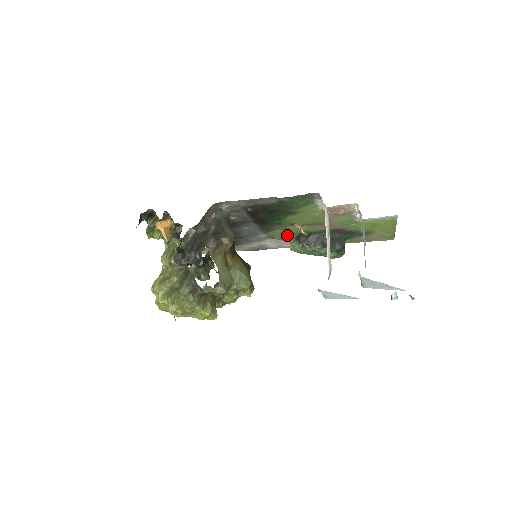
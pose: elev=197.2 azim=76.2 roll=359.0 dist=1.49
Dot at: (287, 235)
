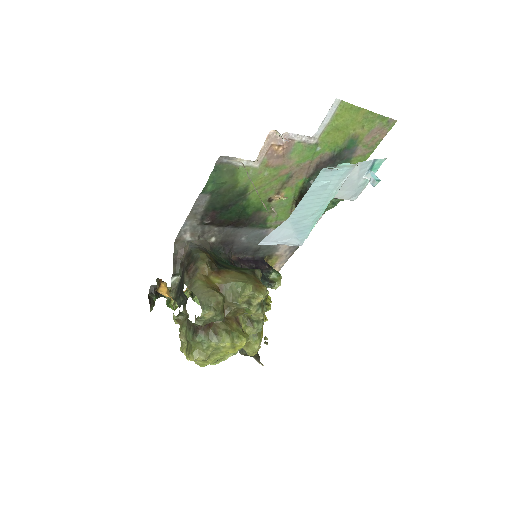
Dot at: (288, 213)
